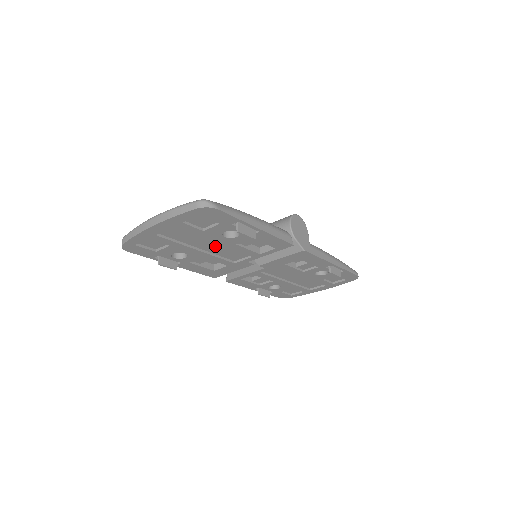
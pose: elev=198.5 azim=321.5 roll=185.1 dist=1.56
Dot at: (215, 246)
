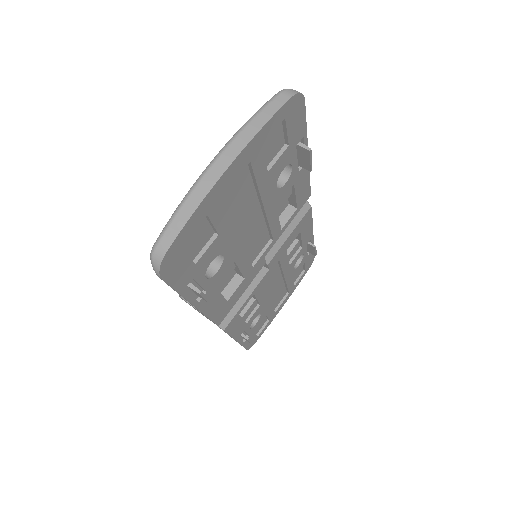
Dot at: (252, 225)
